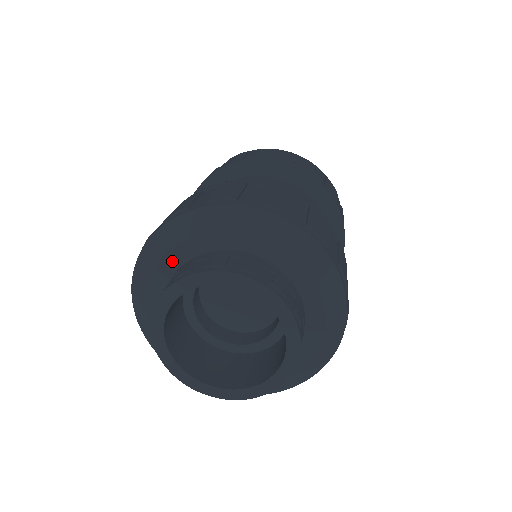
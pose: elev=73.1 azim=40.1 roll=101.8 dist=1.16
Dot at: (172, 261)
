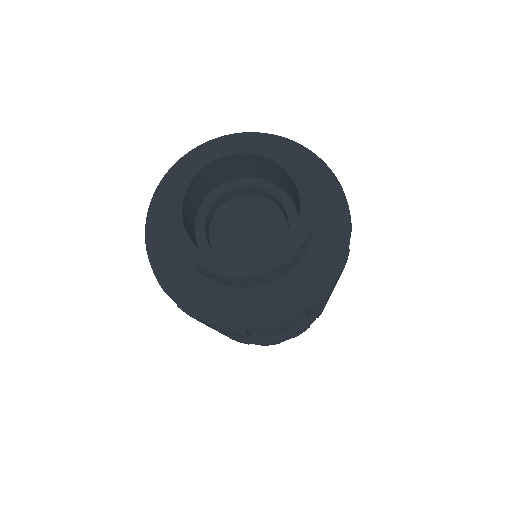
Dot at: occluded
